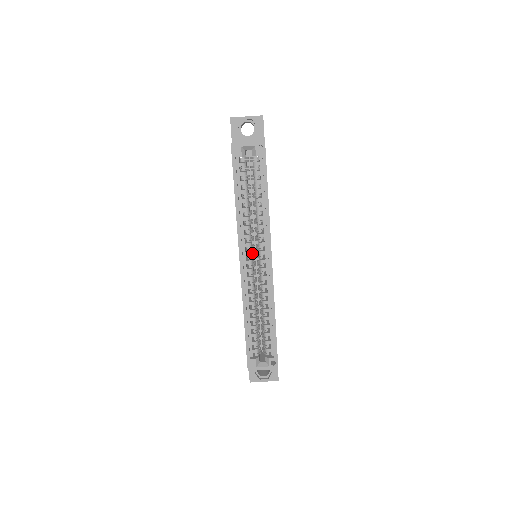
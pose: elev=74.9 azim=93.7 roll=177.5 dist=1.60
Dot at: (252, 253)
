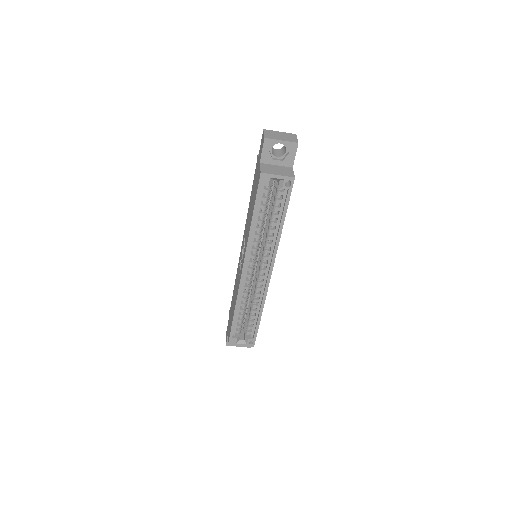
Dot at: occluded
